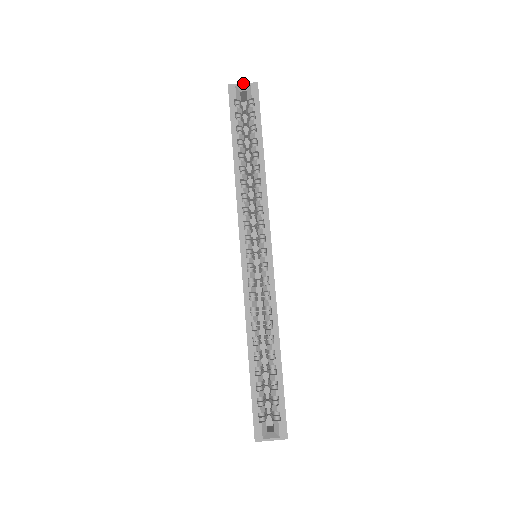
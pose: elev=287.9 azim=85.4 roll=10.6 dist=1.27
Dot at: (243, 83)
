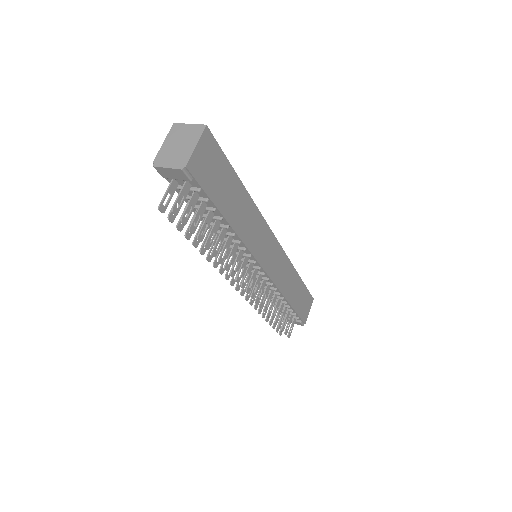
Dot at: occluded
